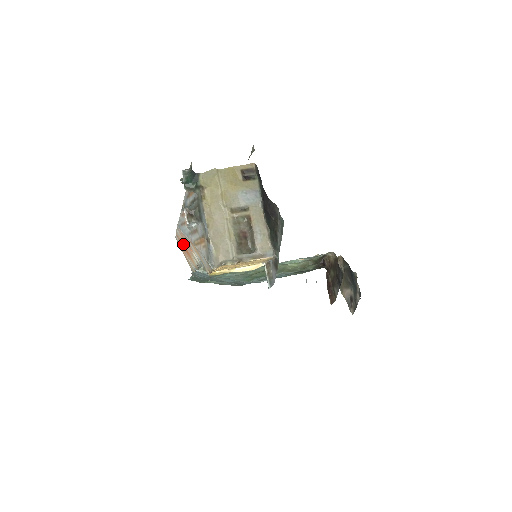
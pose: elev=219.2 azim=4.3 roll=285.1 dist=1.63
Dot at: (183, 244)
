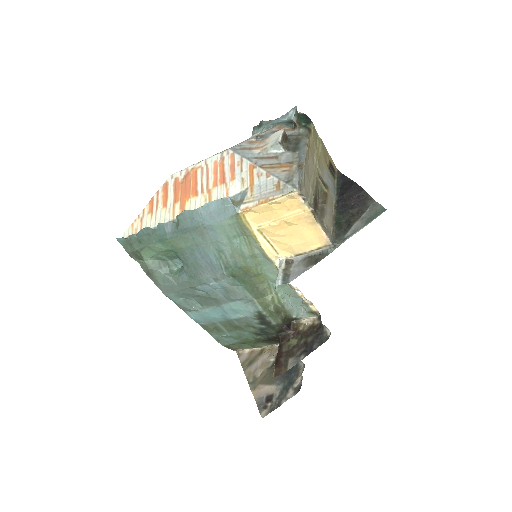
Dot at: (195, 179)
